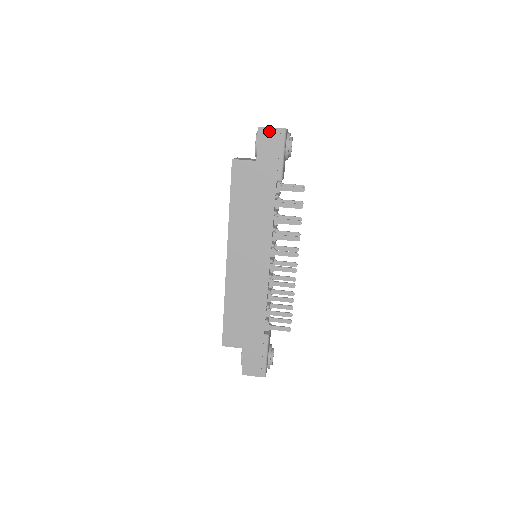
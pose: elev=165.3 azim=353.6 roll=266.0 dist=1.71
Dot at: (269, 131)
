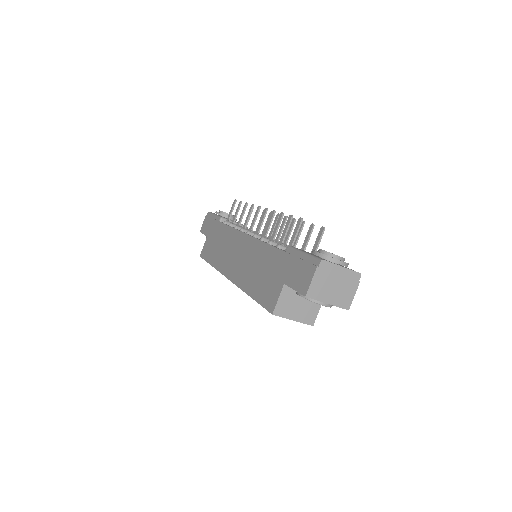
Dot at: (203, 224)
